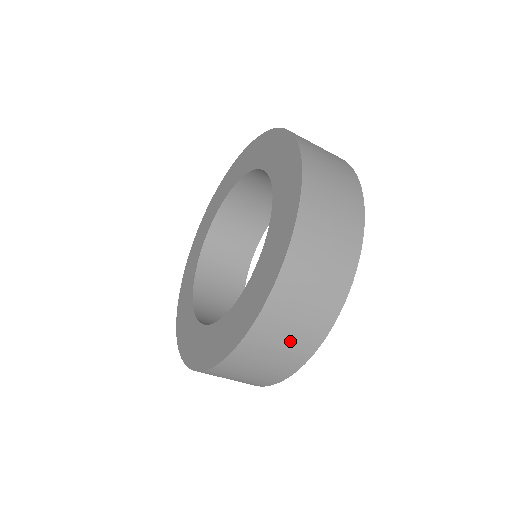
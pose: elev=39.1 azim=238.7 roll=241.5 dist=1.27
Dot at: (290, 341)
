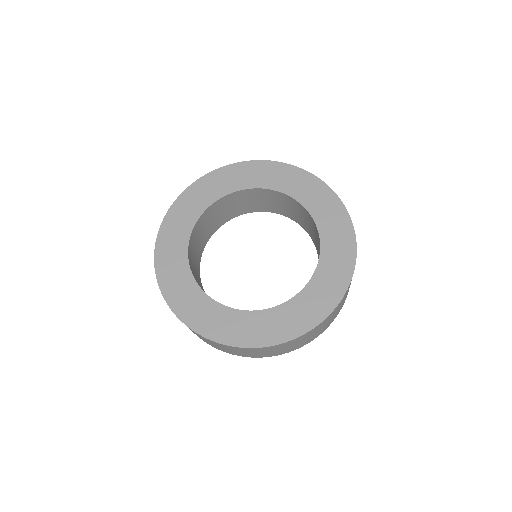
Dot at: (197, 335)
